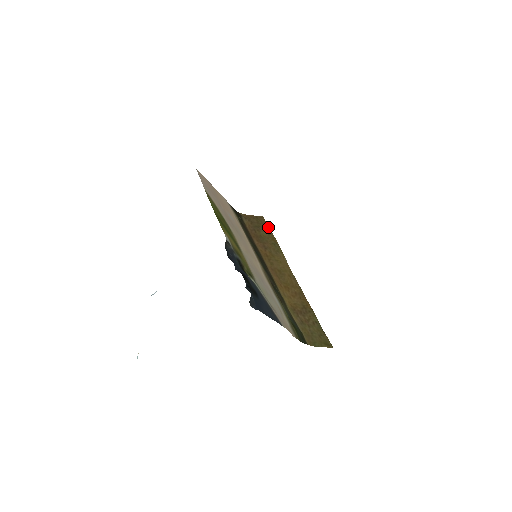
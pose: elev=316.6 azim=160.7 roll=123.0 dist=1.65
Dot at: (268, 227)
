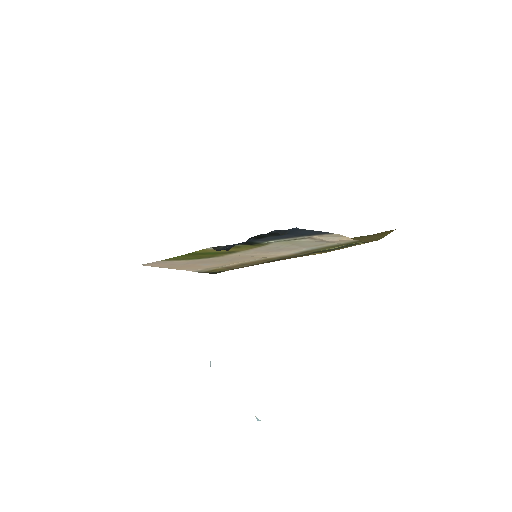
Dot at: occluded
